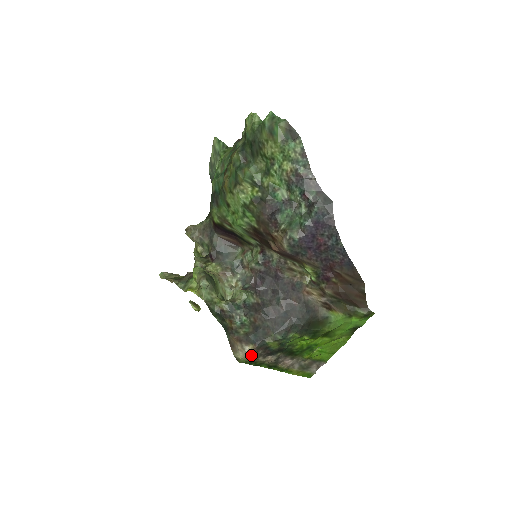
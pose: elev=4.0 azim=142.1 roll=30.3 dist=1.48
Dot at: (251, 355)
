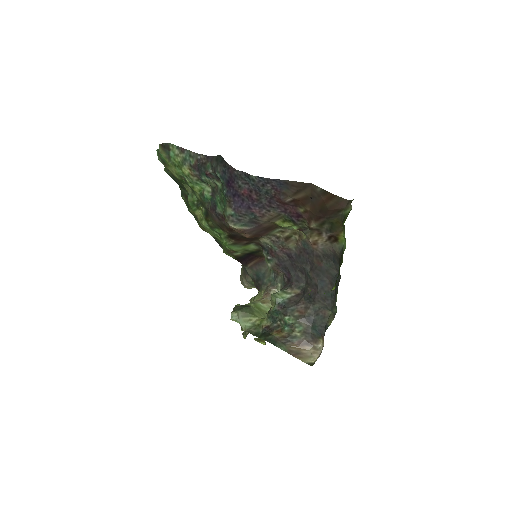
Dot at: occluded
